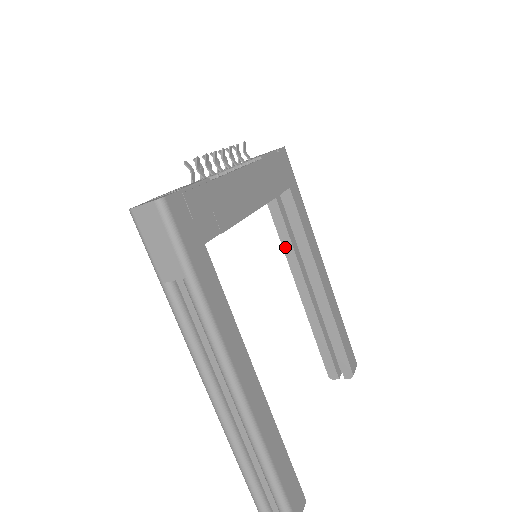
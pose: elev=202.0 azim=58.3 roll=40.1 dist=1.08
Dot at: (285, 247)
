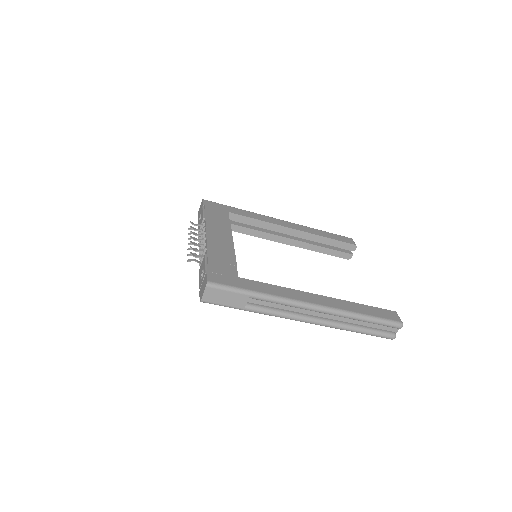
Dot at: (259, 236)
